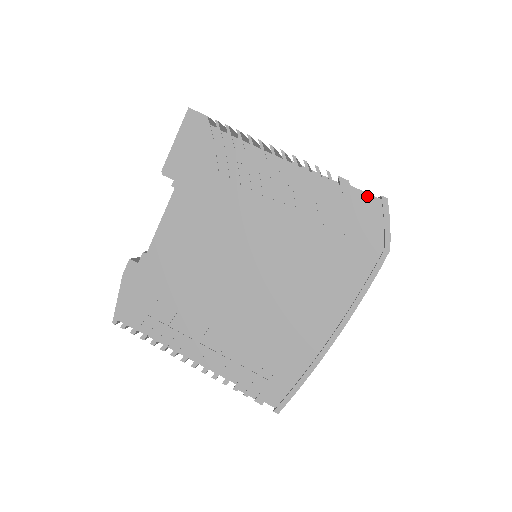
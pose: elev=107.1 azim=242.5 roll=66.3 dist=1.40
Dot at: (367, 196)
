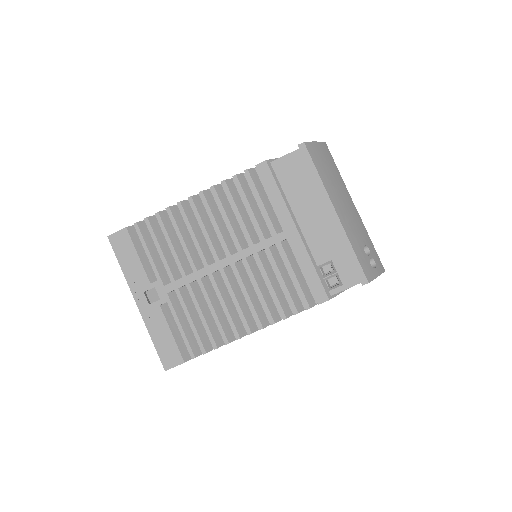
Dot at: occluded
